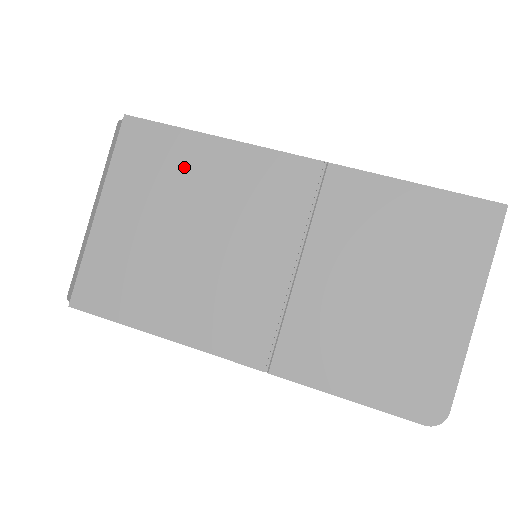
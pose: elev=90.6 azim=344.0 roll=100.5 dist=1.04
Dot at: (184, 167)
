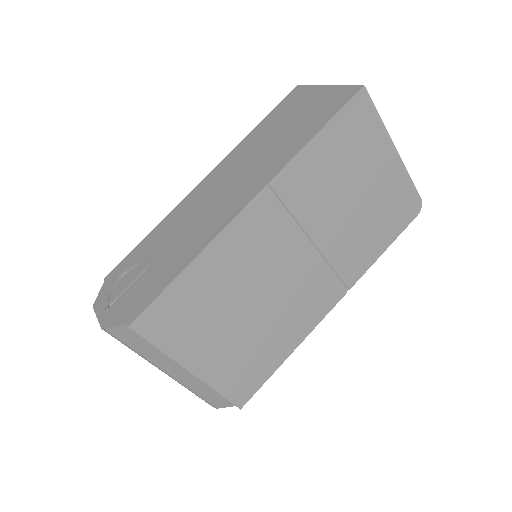
Dot at: (203, 293)
